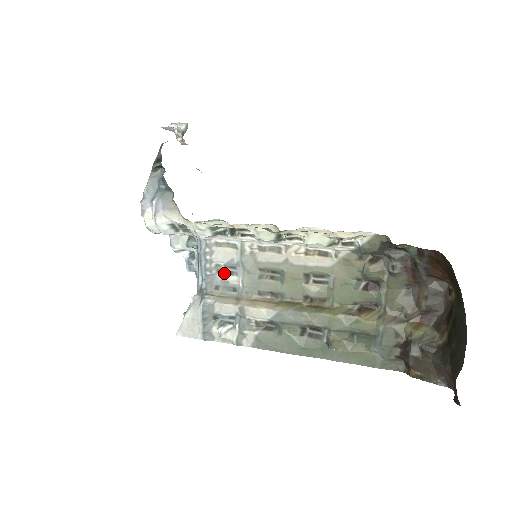
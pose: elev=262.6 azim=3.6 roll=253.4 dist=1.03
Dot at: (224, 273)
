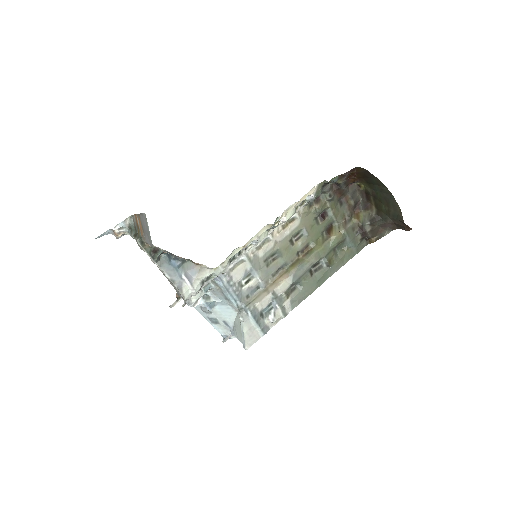
Dot at: (245, 284)
